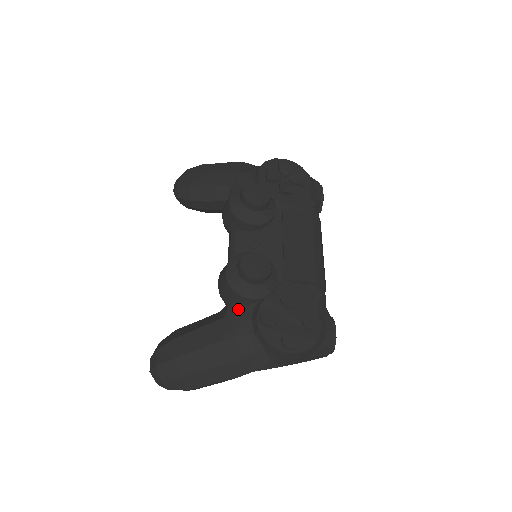
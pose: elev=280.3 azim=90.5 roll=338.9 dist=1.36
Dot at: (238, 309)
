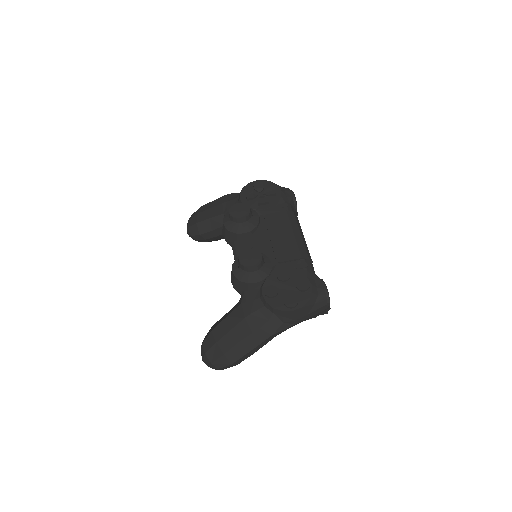
Dot at: (249, 294)
